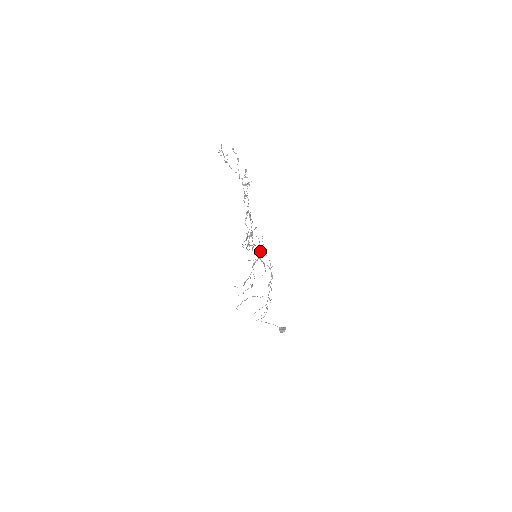
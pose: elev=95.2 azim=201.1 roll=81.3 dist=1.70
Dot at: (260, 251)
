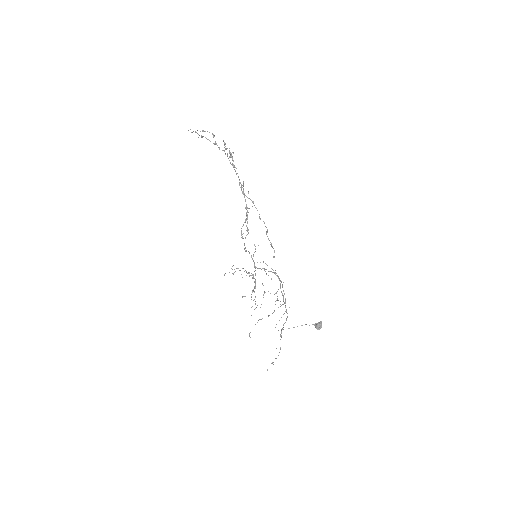
Dot at: occluded
